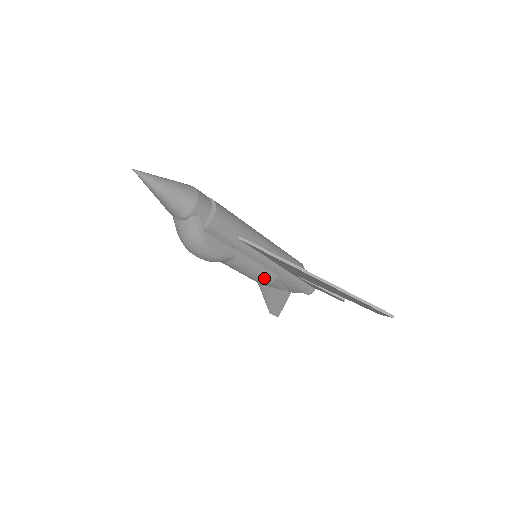
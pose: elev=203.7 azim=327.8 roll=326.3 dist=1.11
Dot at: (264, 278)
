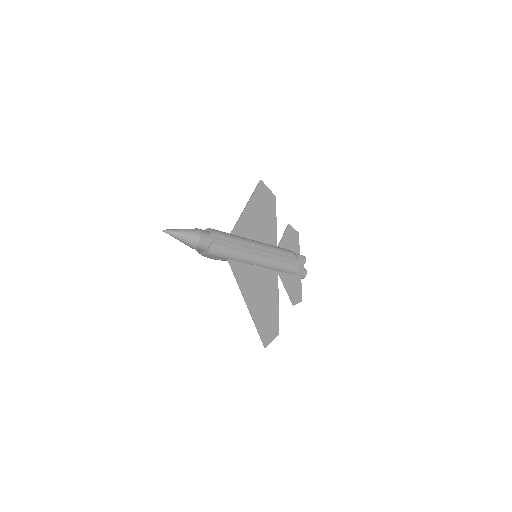
Dot at: occluded
